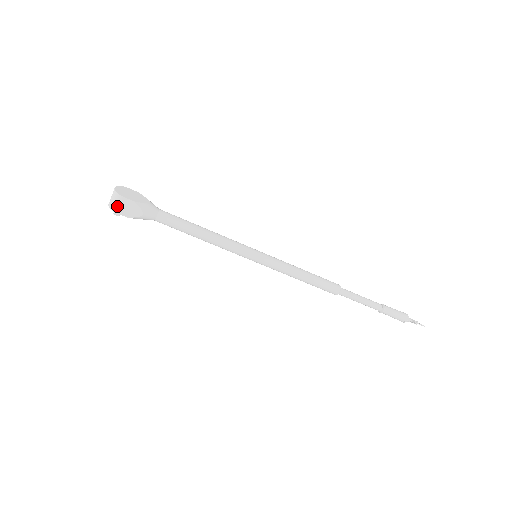
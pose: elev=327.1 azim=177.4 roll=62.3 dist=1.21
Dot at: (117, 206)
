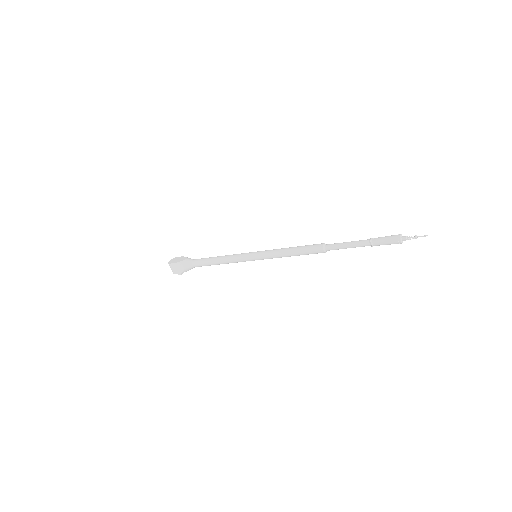
Dot at: (173, 270)
